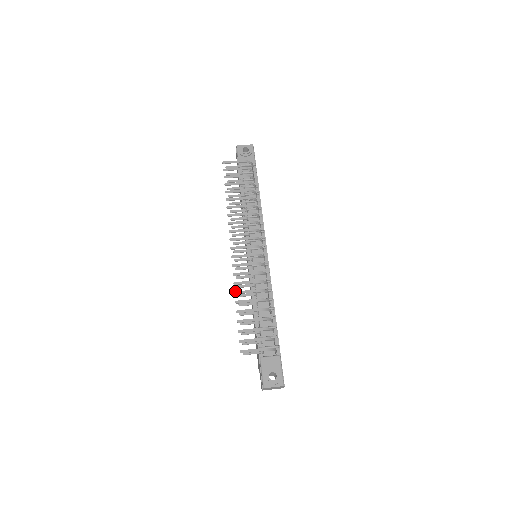
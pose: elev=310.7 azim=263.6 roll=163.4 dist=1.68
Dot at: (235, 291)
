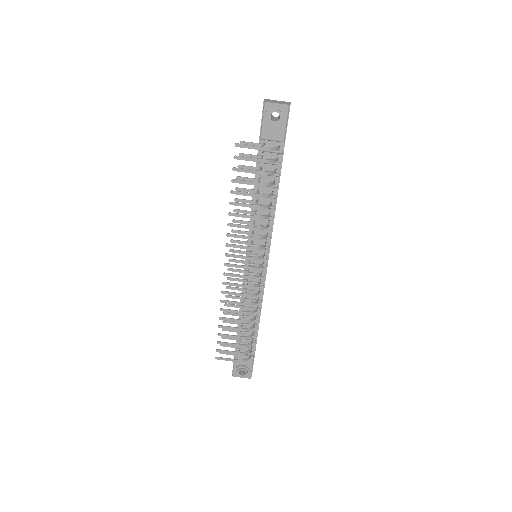
Dot at: (220, 308)
